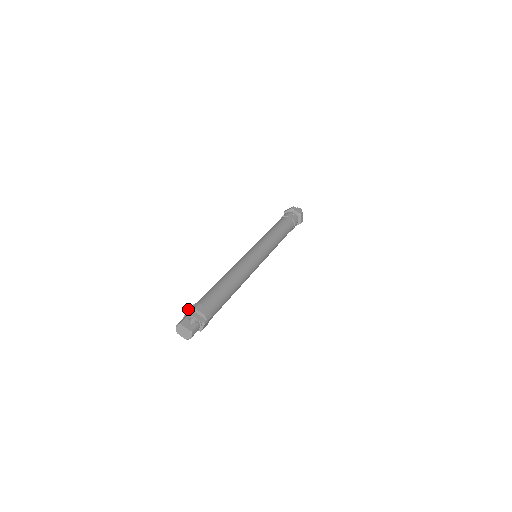
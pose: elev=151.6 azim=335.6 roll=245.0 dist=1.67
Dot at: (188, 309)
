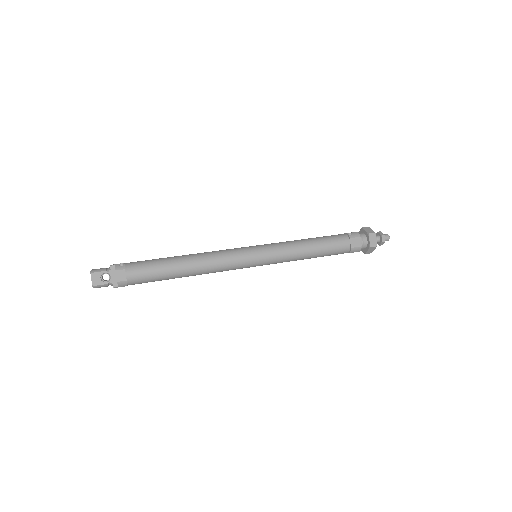
Dot at: (113, 265)
